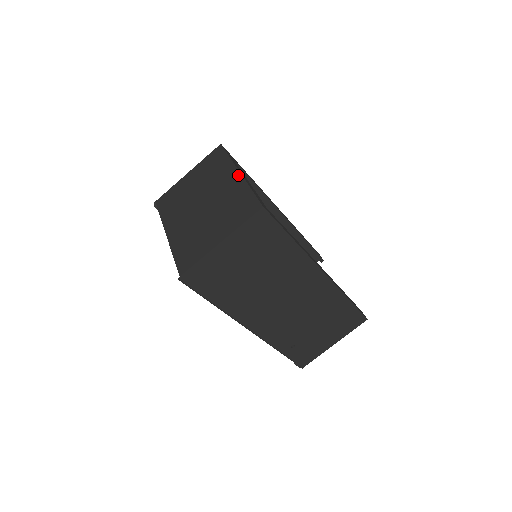
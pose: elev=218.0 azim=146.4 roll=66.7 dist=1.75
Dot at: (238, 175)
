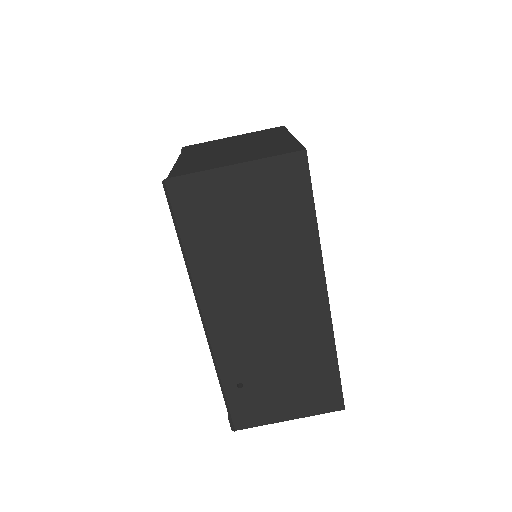
Dot at: (290, 136)
